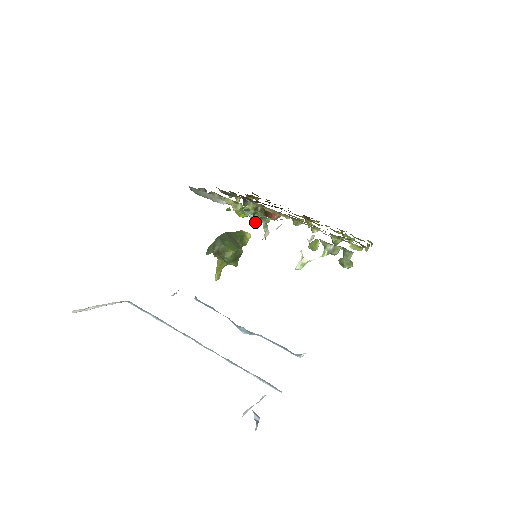
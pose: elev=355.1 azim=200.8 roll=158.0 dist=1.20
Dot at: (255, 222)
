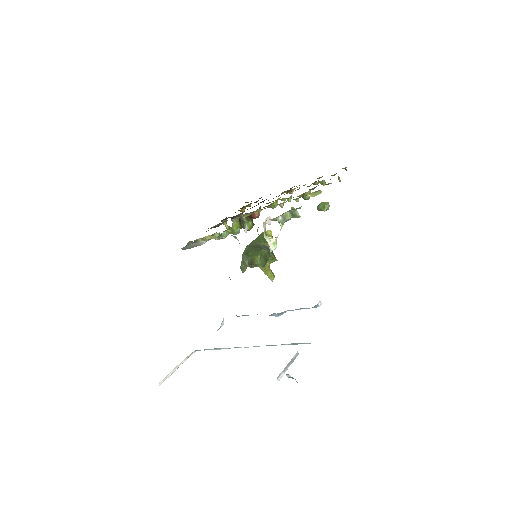
Dot at: (248, 229)
